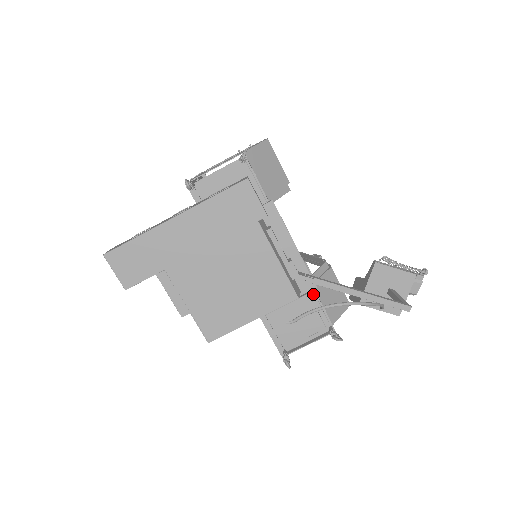
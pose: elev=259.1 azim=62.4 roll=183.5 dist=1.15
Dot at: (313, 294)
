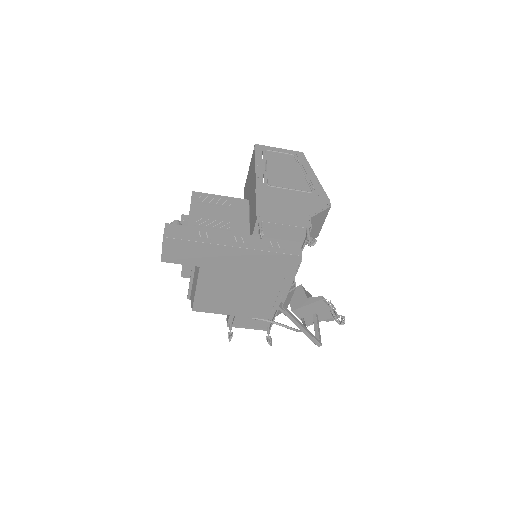
Dot at: (275, 310)
